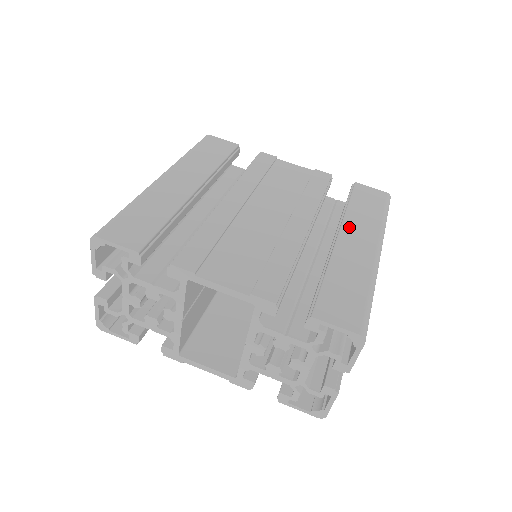
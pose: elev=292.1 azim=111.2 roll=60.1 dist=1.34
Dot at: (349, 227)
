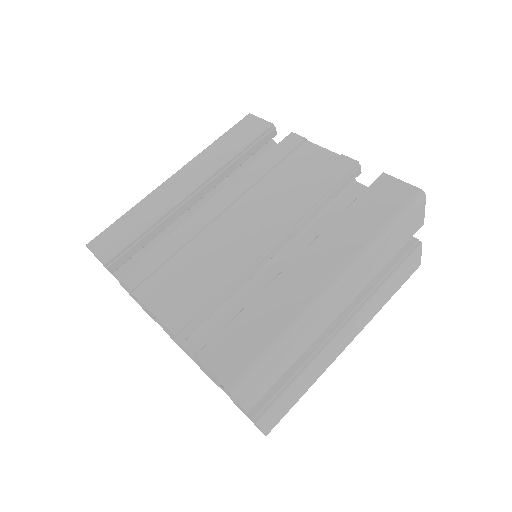
Dot at: (319, 245)
